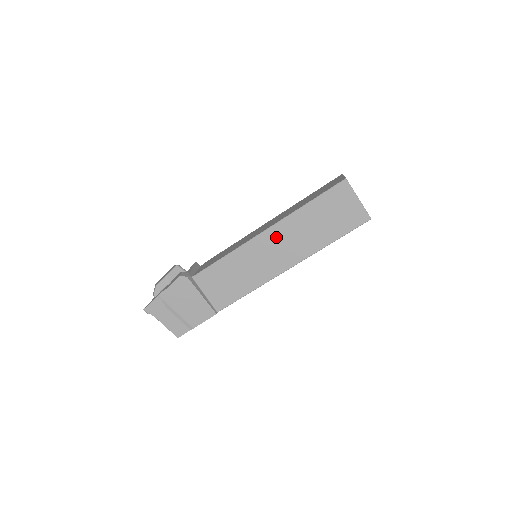
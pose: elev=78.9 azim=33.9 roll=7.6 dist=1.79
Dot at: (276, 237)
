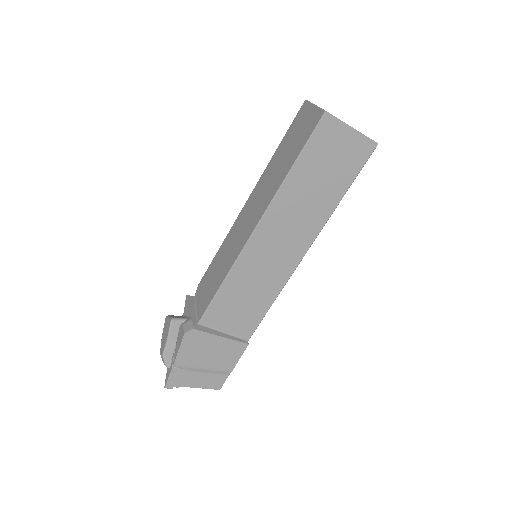
Dot at: (273, 228)
